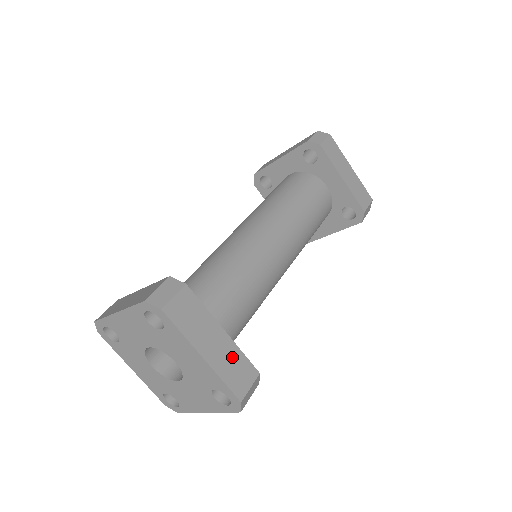
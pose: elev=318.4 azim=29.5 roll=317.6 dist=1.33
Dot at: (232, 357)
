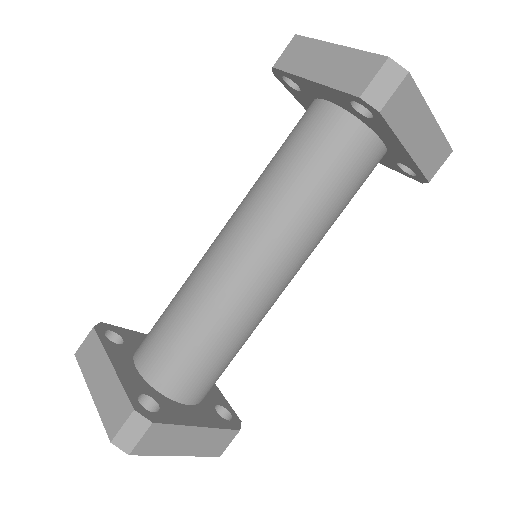
Dot at: (210, 438)
